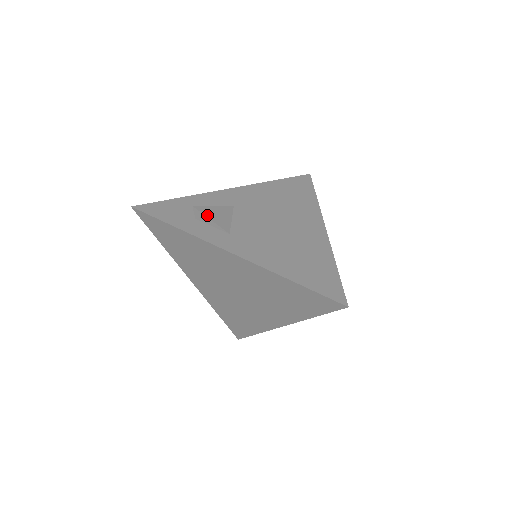
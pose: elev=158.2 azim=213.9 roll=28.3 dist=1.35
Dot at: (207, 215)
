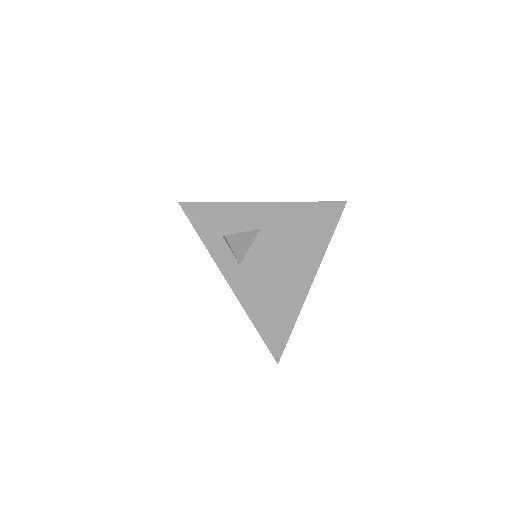
Dot at: (232, 245)
